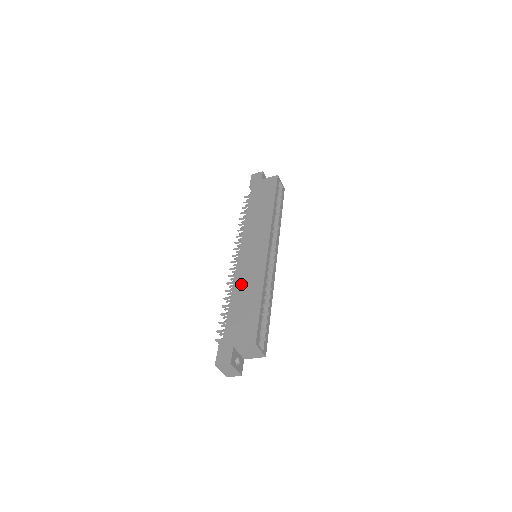
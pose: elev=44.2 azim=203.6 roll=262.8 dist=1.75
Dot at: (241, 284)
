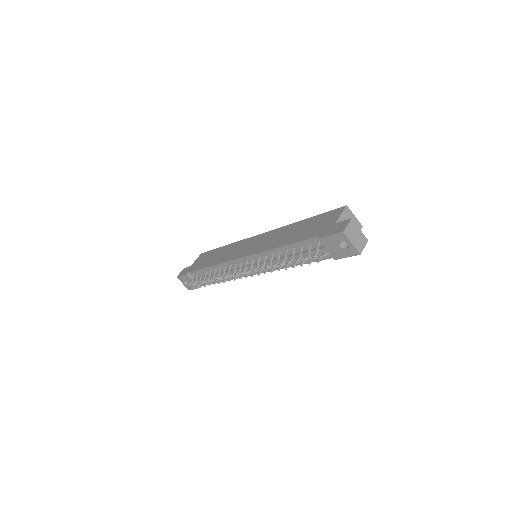
Dot at: (275, 242)
